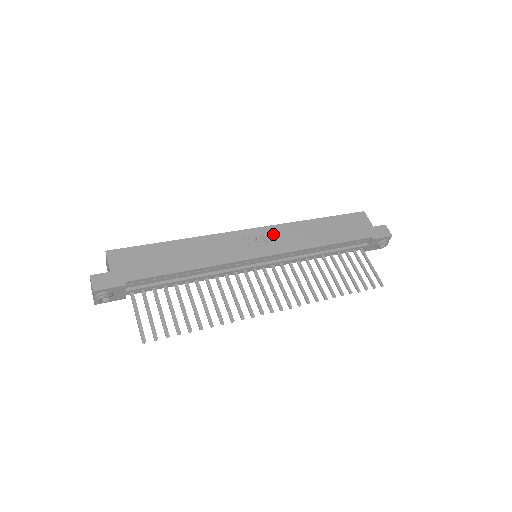
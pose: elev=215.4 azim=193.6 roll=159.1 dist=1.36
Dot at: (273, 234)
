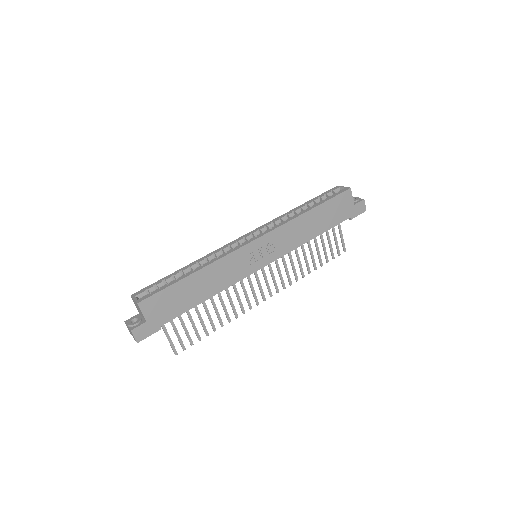
Dot at: (274, 240)
